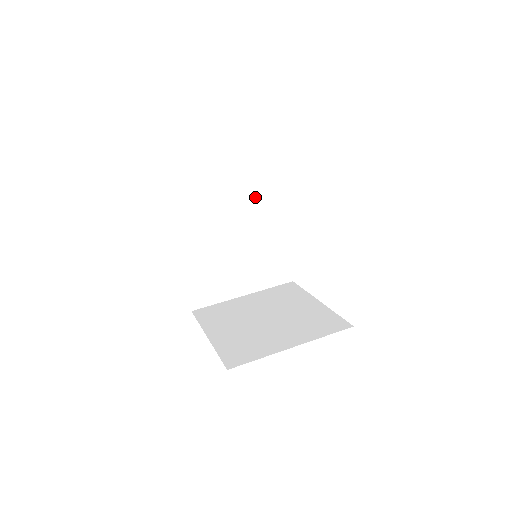
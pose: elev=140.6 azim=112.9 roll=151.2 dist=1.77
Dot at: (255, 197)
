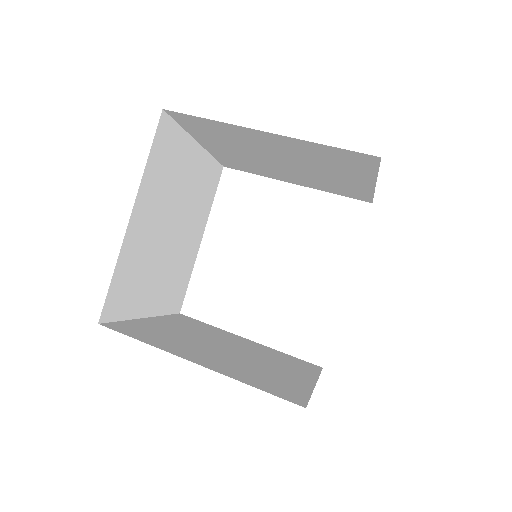
Dot at: (203, 184)
